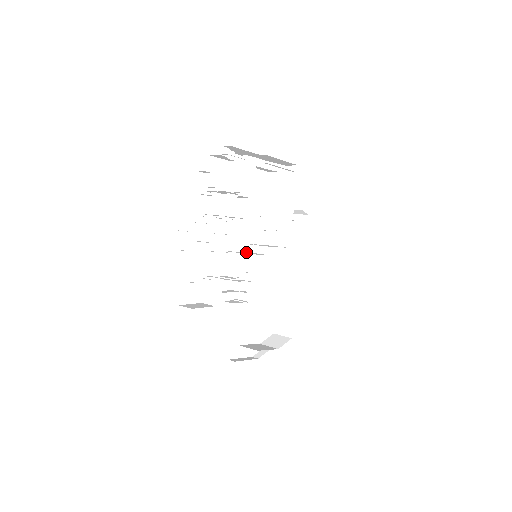
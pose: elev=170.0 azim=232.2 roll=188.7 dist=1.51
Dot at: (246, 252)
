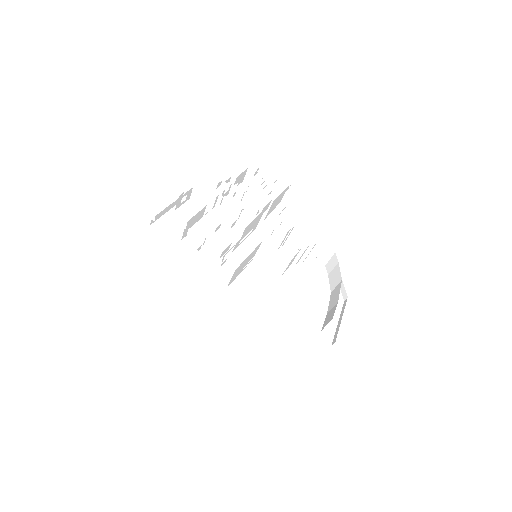
Dot at: occluded
